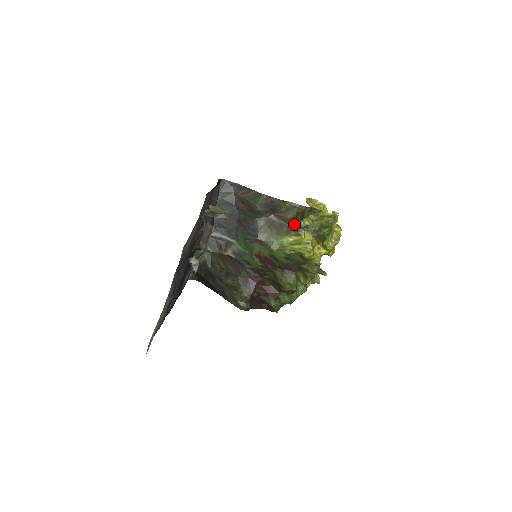
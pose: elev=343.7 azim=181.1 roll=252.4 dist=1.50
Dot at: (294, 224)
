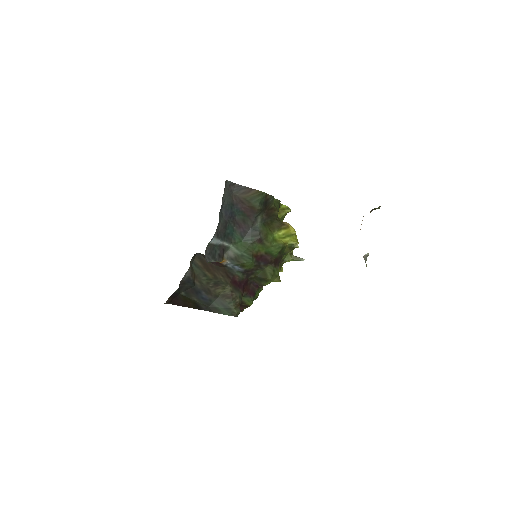
Dot at: (279, 219)
